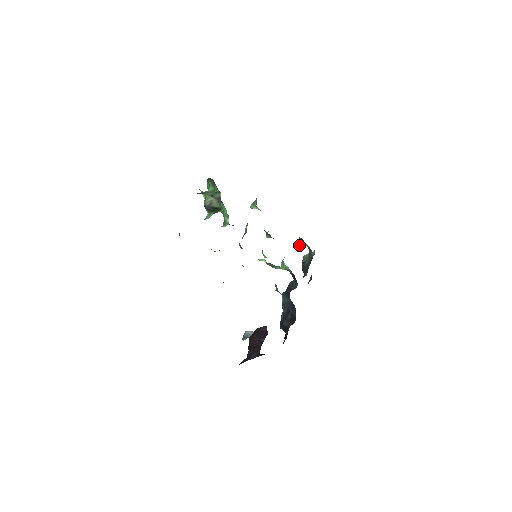
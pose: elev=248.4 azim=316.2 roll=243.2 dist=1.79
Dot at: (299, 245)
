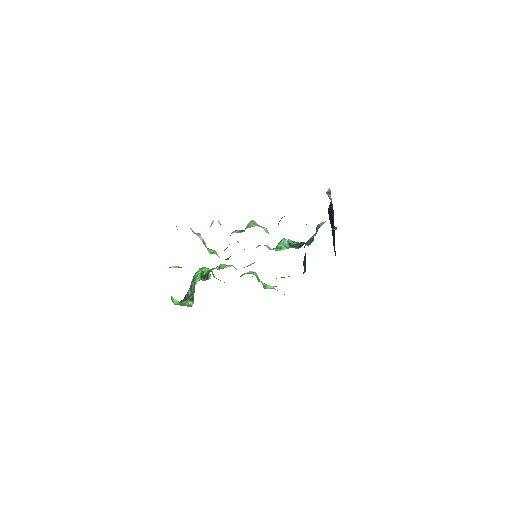
Dot at: occluded
